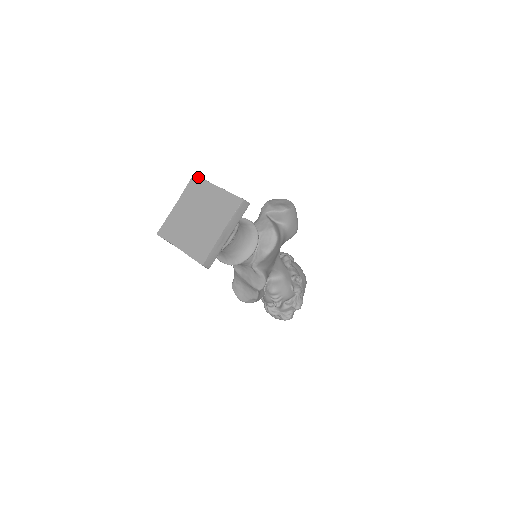
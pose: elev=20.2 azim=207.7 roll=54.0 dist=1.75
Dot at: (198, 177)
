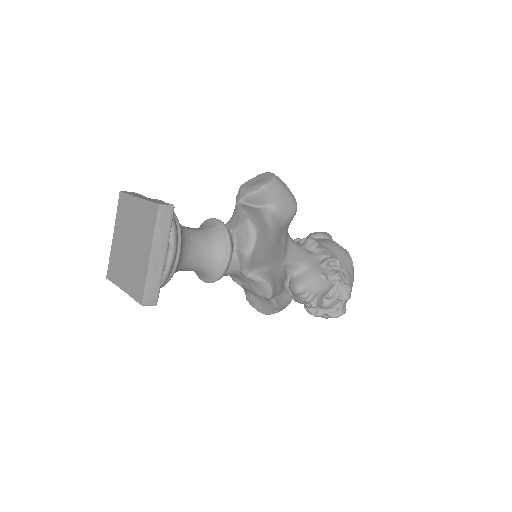
Dot at: (123, 194)
